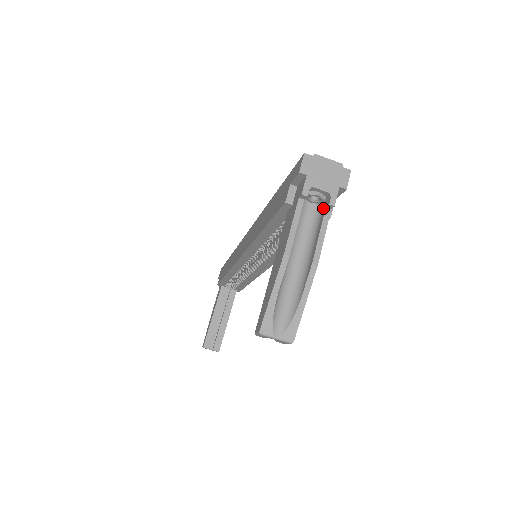
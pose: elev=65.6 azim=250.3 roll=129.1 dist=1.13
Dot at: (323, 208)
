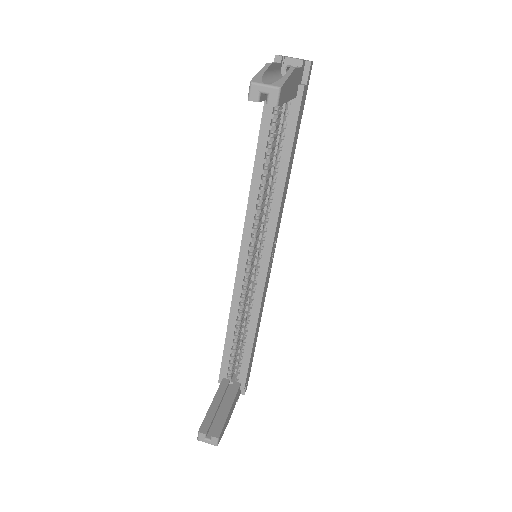
Dot at: occluded
